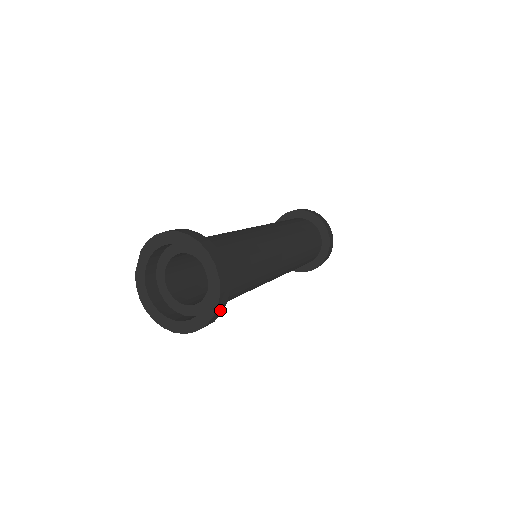
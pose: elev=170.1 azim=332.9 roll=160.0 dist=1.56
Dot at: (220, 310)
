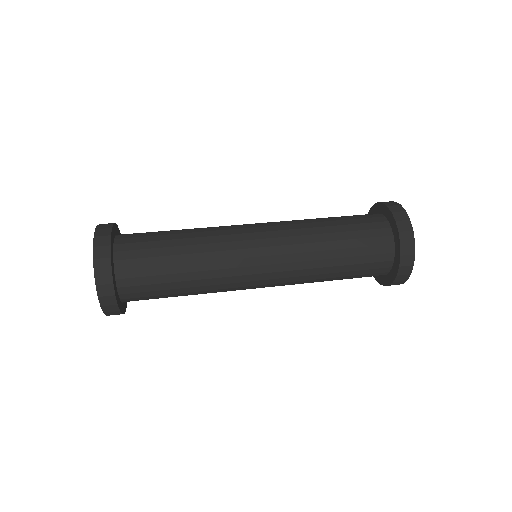
Dot at: (114, 313)
